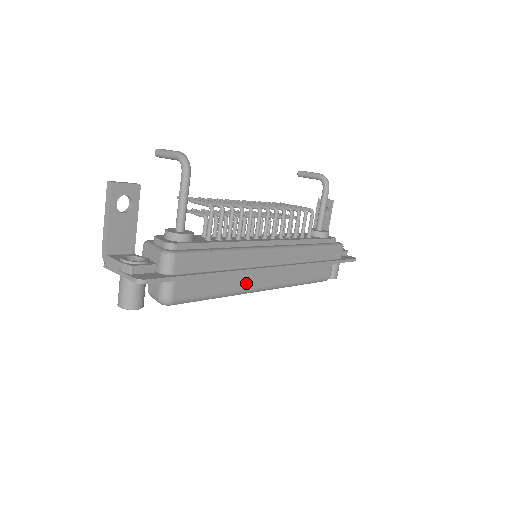
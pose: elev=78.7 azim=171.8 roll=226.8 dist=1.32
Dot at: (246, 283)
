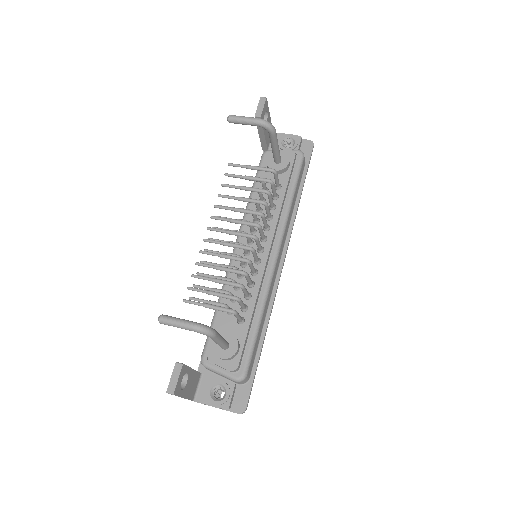
Dot at: occluded
